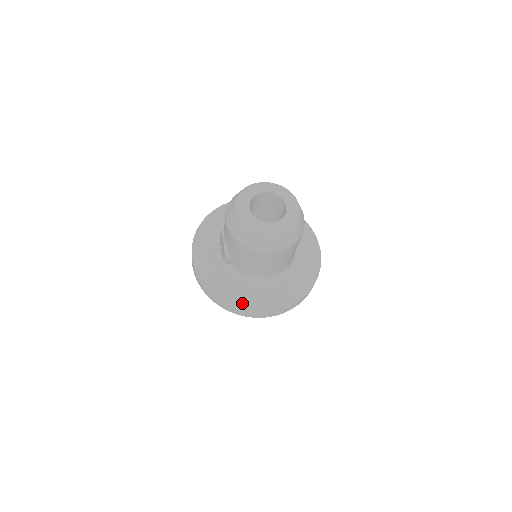
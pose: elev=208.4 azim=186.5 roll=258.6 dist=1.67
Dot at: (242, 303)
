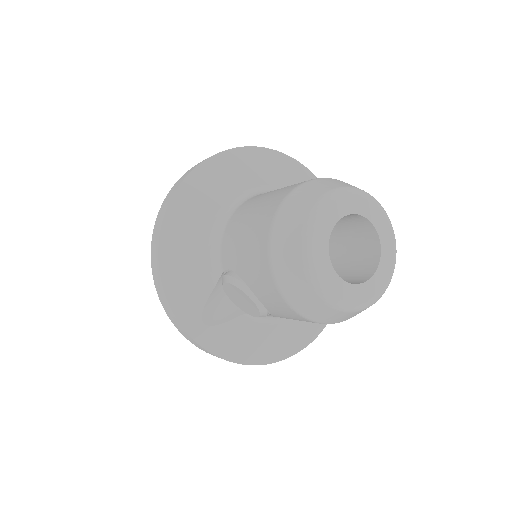
Dot at: (290, 347)
